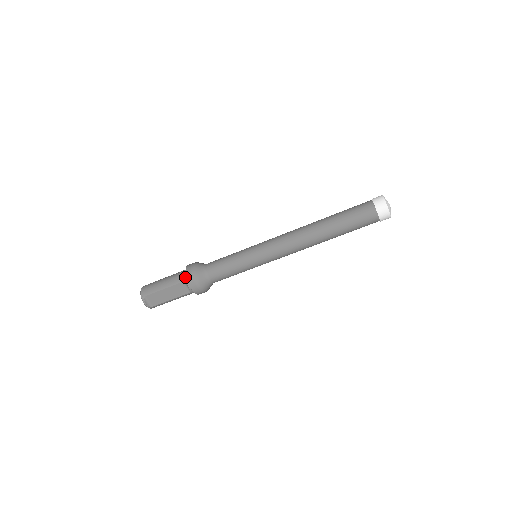
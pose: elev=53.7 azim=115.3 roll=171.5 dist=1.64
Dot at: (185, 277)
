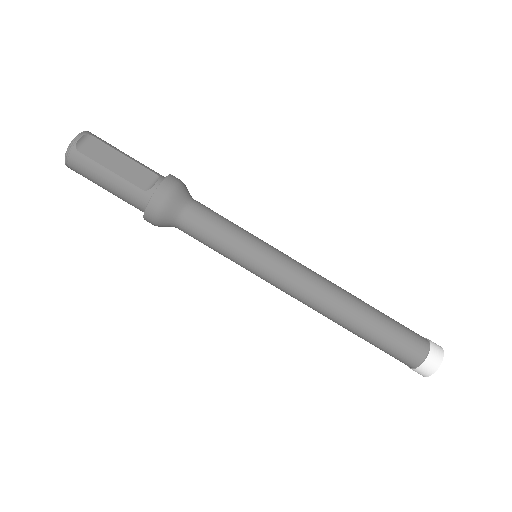
Dot at: occluded
